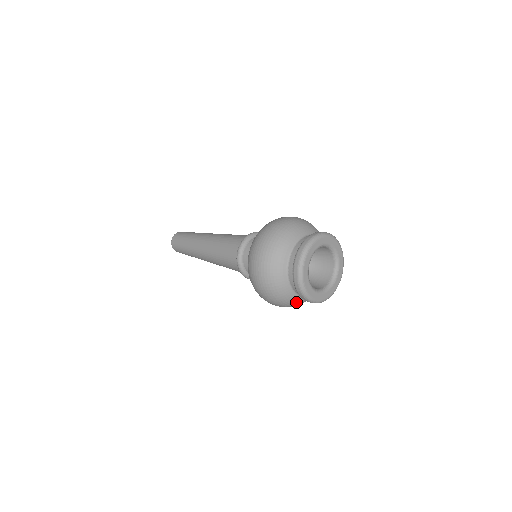
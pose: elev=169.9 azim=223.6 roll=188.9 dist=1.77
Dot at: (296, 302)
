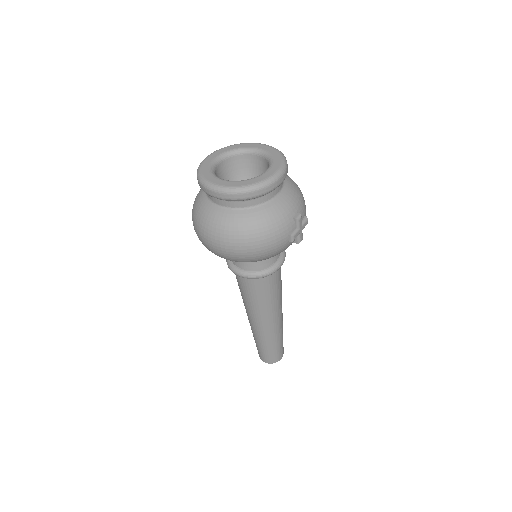
Dot at: (213, 218)
